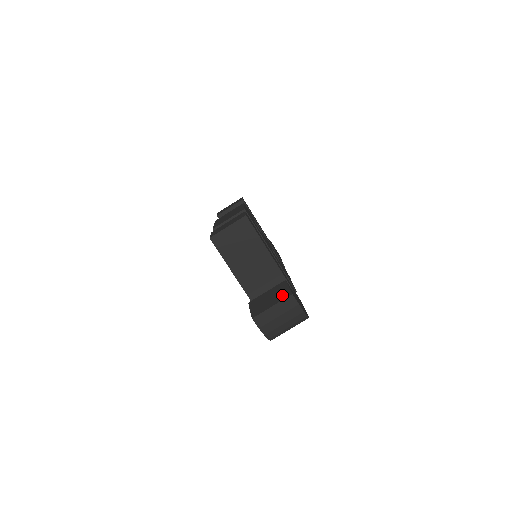
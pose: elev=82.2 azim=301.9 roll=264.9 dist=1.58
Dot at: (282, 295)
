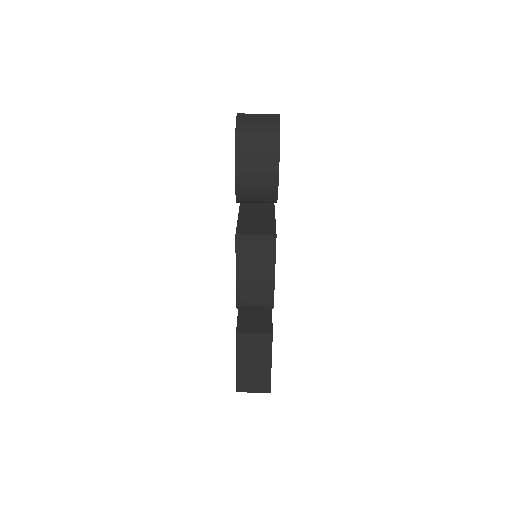
Dot at: occluded
